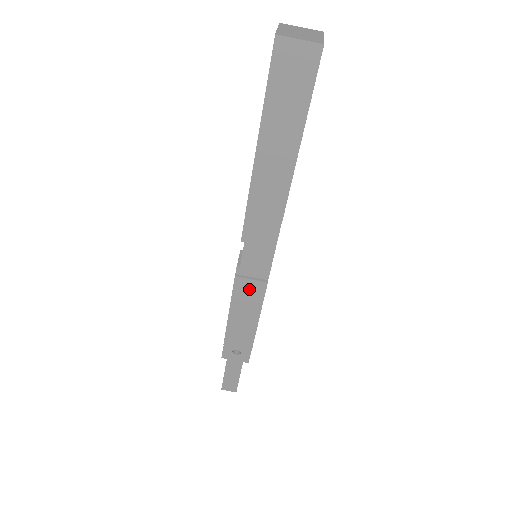
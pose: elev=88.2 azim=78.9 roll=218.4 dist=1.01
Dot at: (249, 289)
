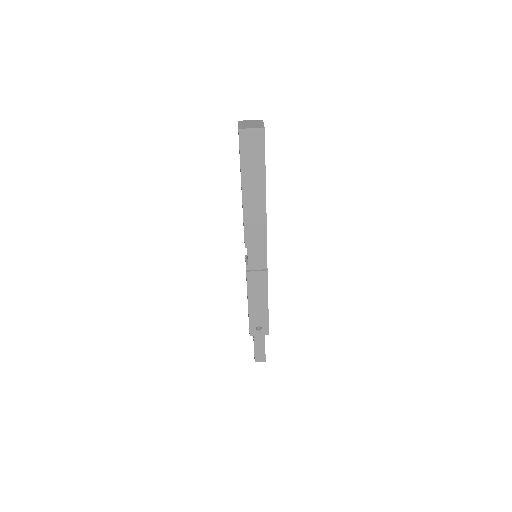
Dot at: (257, 278)
